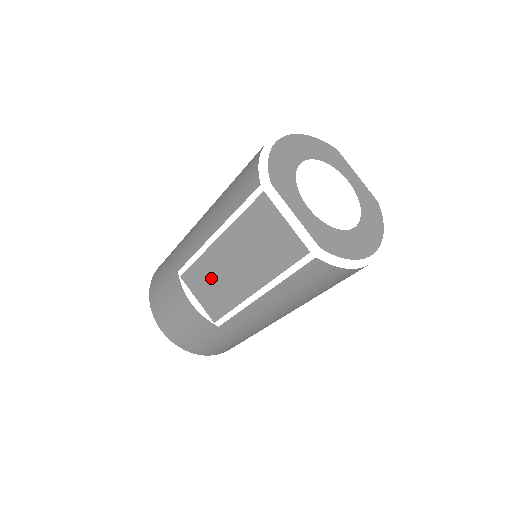
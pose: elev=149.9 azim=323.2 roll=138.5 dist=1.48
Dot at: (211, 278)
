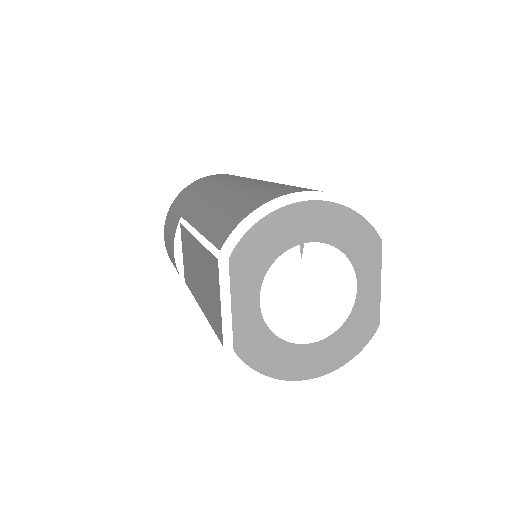
Dot at: (189, 255)
